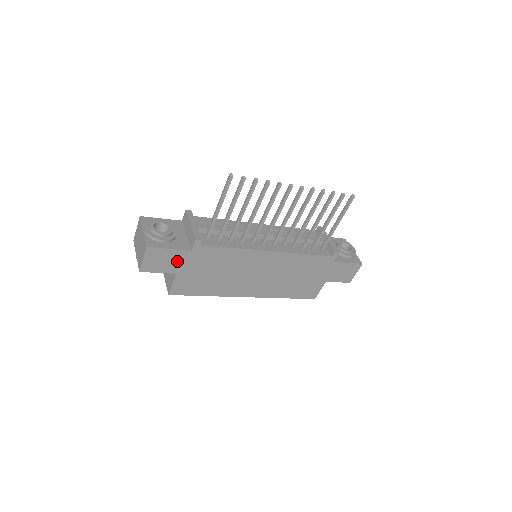
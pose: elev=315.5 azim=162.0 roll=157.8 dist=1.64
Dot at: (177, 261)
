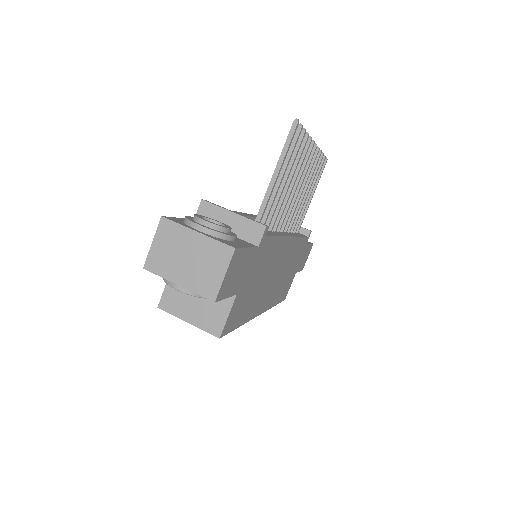
Dot at: (244, 270)
